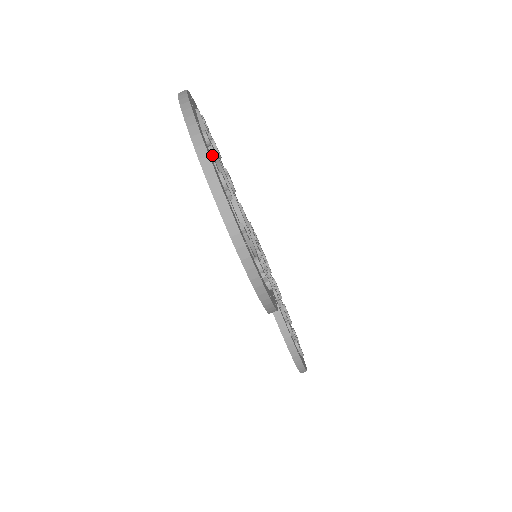
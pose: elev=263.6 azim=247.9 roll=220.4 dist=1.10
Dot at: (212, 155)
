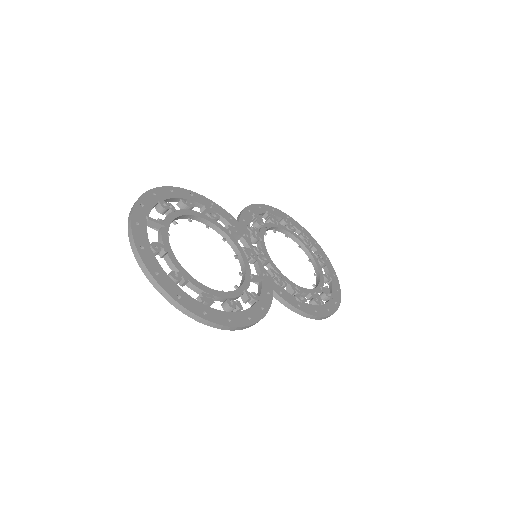
Dot at: (165, 254)
